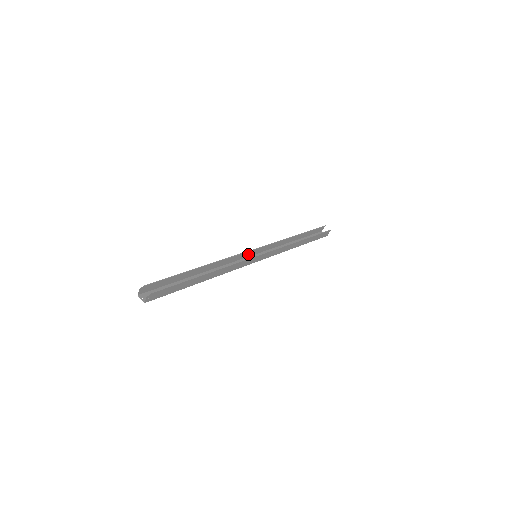
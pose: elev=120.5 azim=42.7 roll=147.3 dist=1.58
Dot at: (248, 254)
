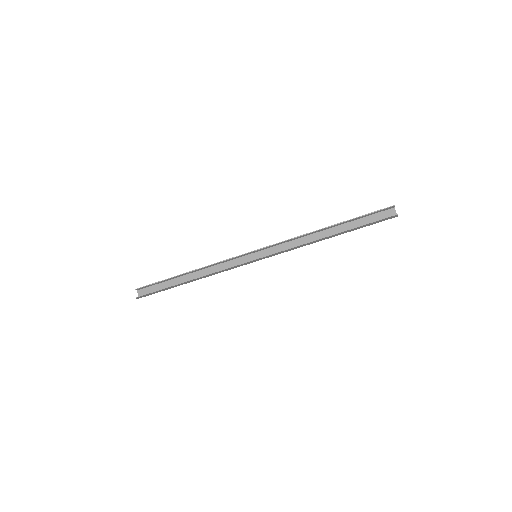
Dot at: (248, 253)
